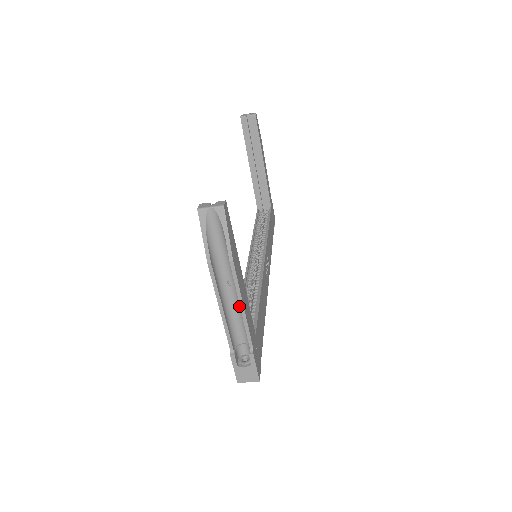
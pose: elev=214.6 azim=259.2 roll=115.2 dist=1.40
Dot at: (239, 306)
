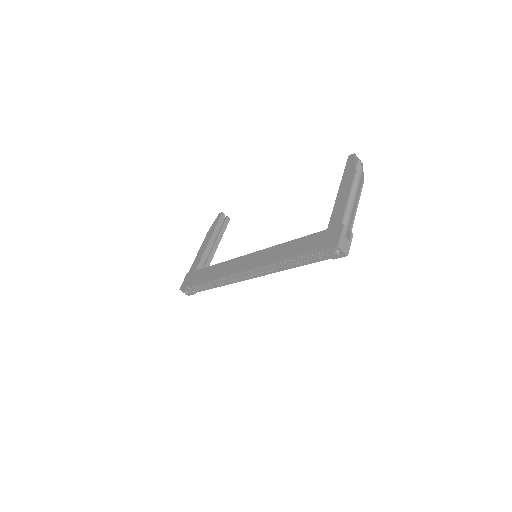
Dot at: (349, 208)
